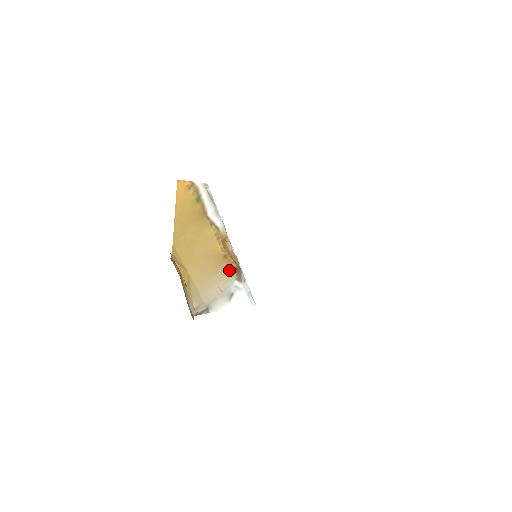
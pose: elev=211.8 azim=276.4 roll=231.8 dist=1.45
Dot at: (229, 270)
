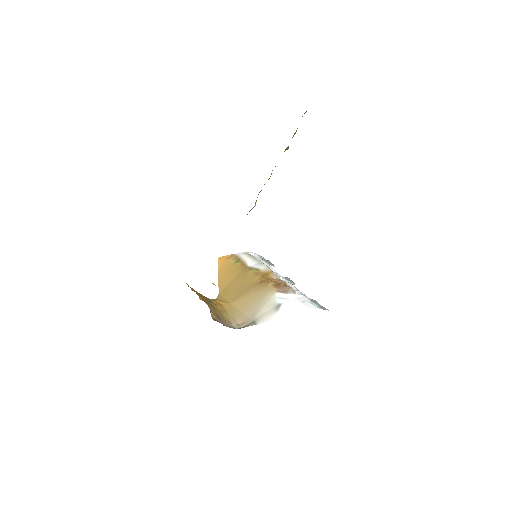
Dot at: (267, 288)
